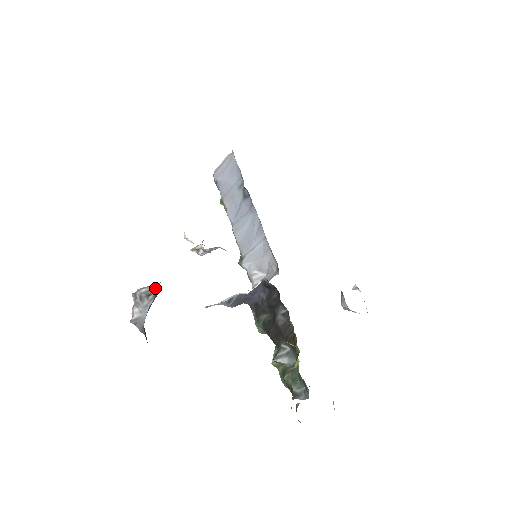
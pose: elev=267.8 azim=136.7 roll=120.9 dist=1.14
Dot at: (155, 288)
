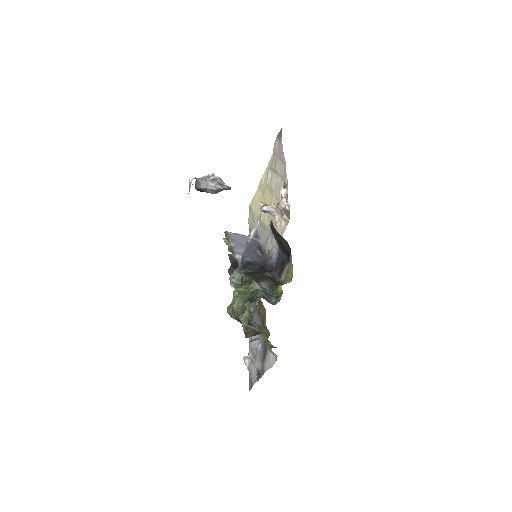
Dot at: occluded
